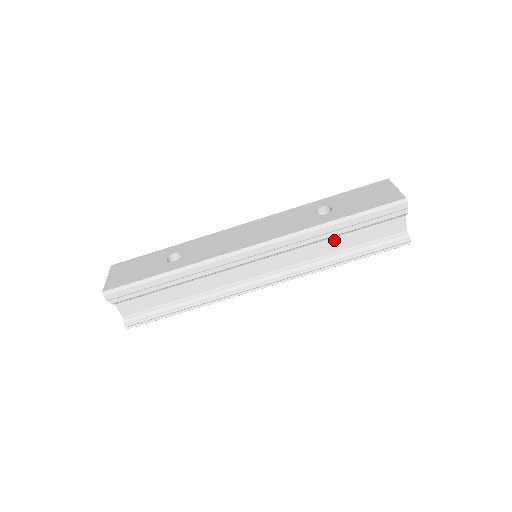
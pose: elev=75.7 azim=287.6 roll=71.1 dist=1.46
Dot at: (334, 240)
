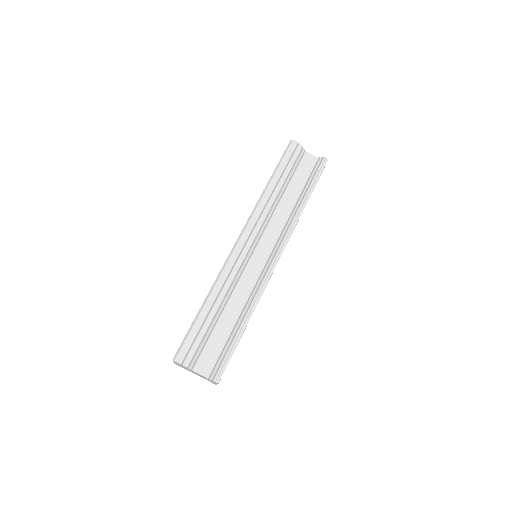
Dot at: (285, 198)
